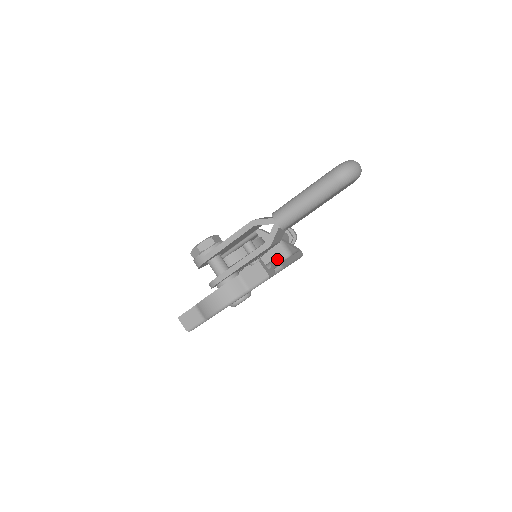
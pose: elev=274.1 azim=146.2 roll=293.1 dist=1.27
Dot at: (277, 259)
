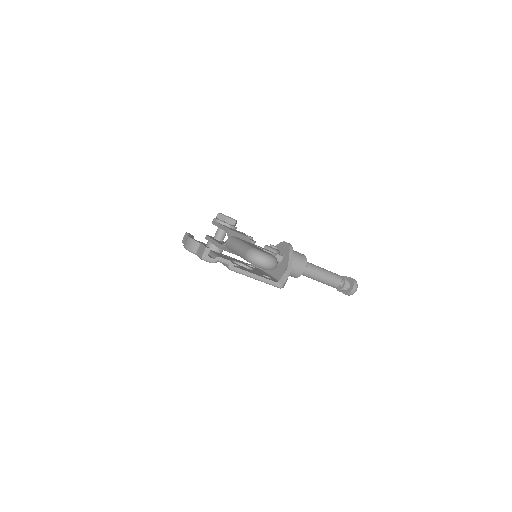
Dot at: occluded
